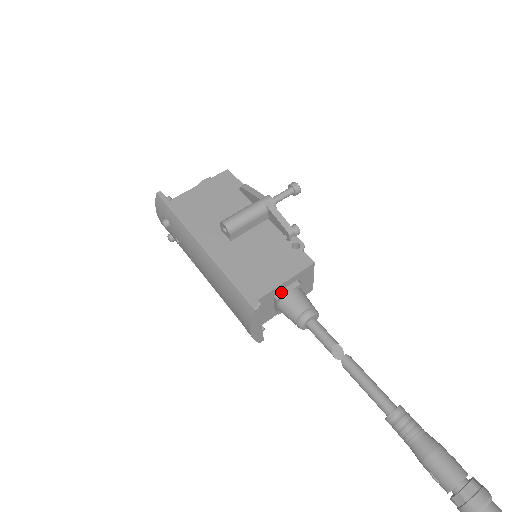
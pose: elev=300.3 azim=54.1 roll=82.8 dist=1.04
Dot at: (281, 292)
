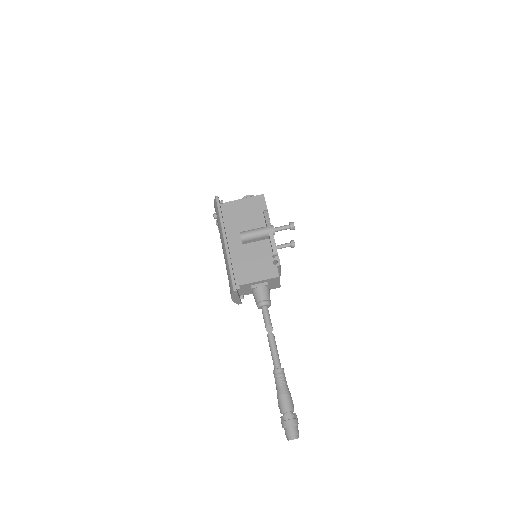
Dot at: (255, 285)
